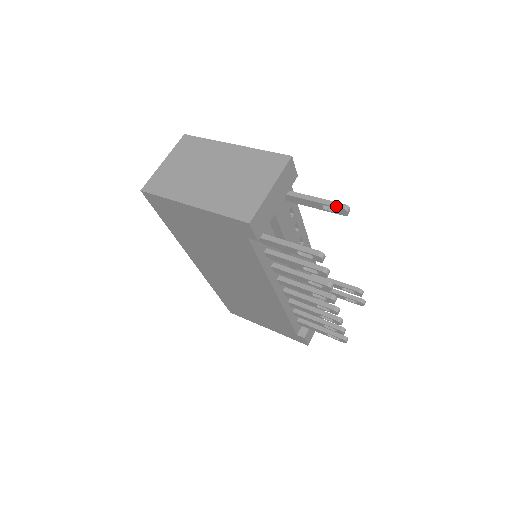
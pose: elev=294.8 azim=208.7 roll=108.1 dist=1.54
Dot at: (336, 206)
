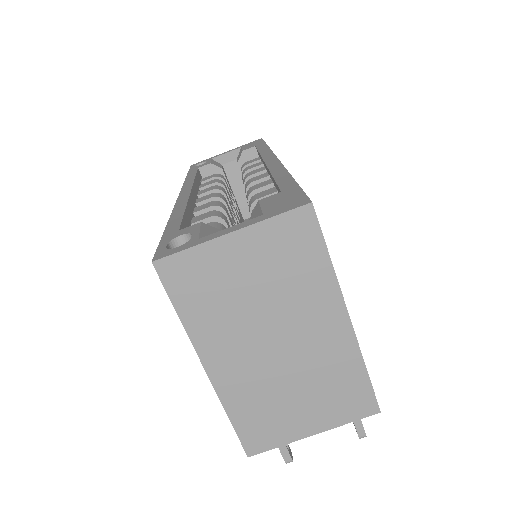
Dot at: (357, 430)
